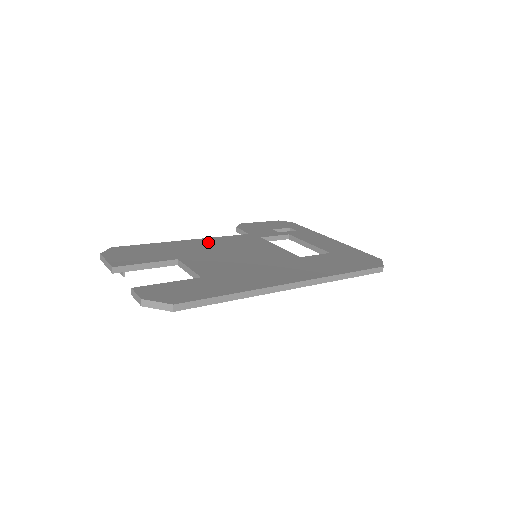
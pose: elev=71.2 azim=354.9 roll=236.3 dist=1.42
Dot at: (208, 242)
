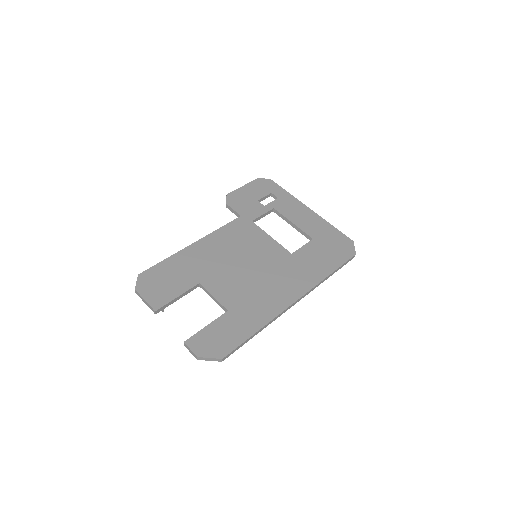
Dot at: (212, 243)
